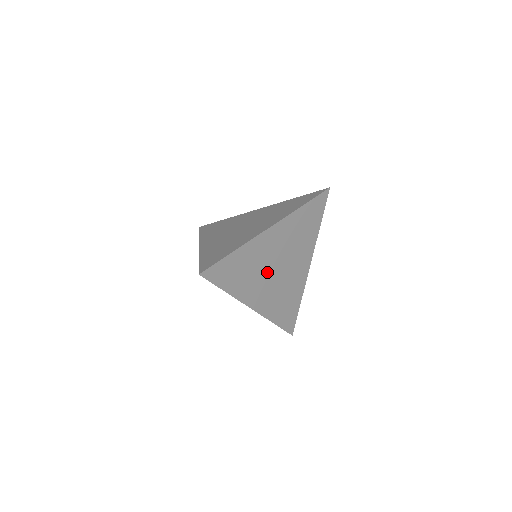
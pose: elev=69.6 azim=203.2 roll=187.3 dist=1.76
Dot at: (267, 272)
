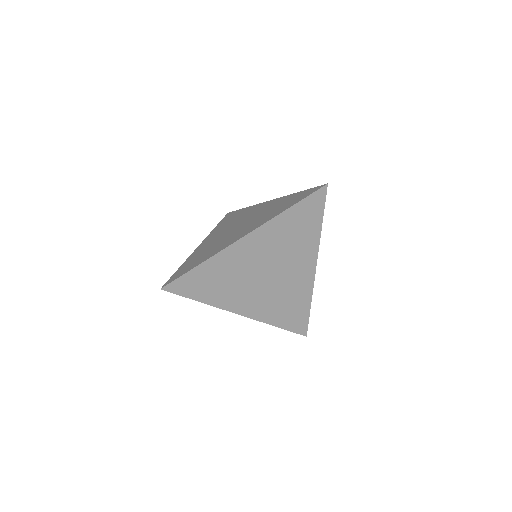
Dot at: (252, 280)
